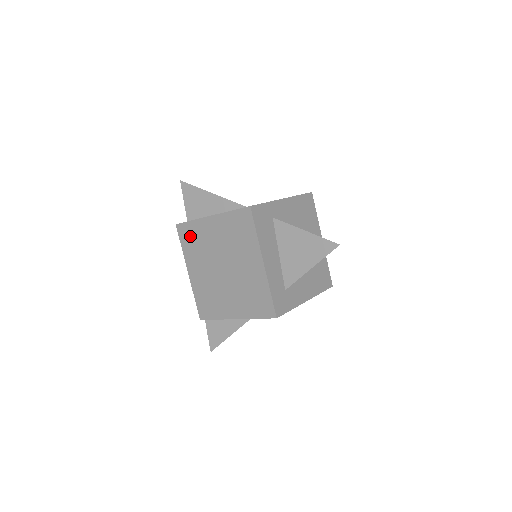
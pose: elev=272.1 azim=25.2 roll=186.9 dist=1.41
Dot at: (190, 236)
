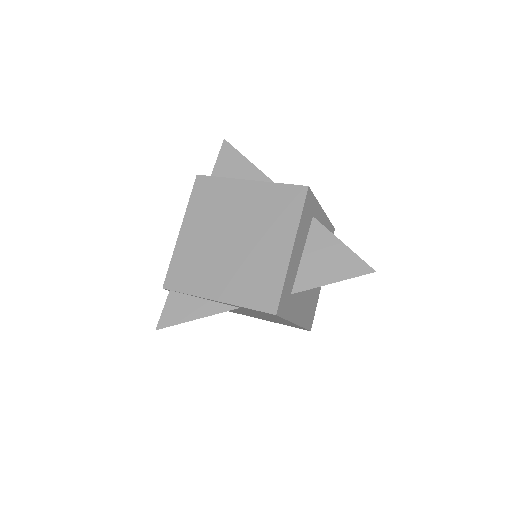
Dot at: (209, 192)
